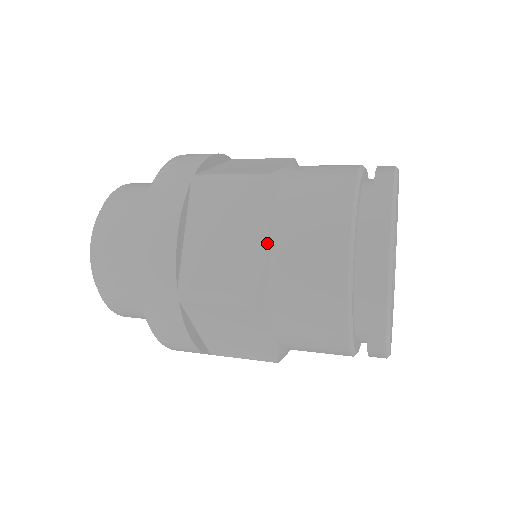
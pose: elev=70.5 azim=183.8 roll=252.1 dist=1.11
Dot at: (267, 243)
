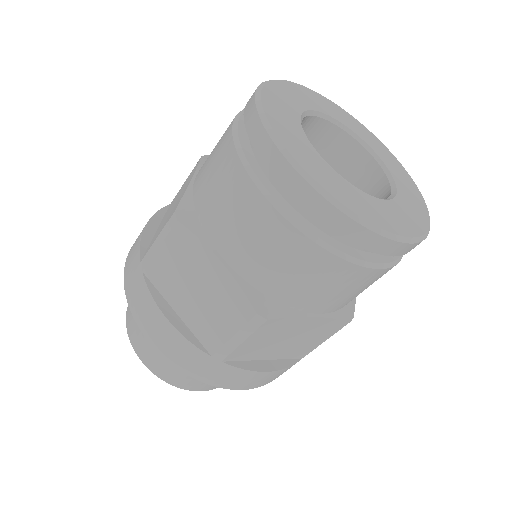
Dot at: (224, 266)
